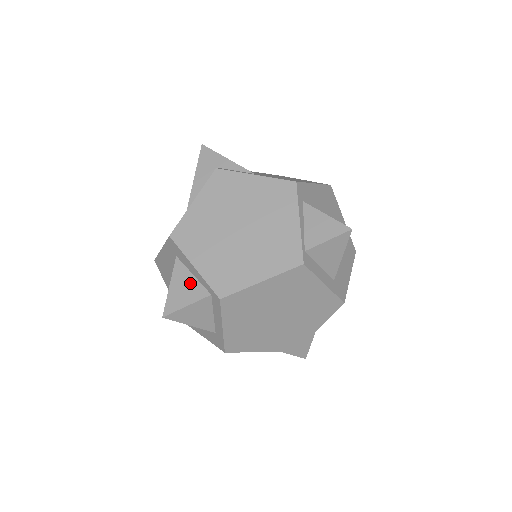
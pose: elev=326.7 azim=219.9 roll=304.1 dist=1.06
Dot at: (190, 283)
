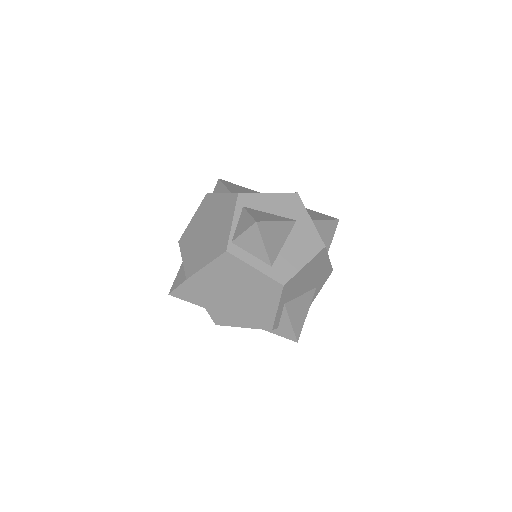
Dot at: (184, 272)
